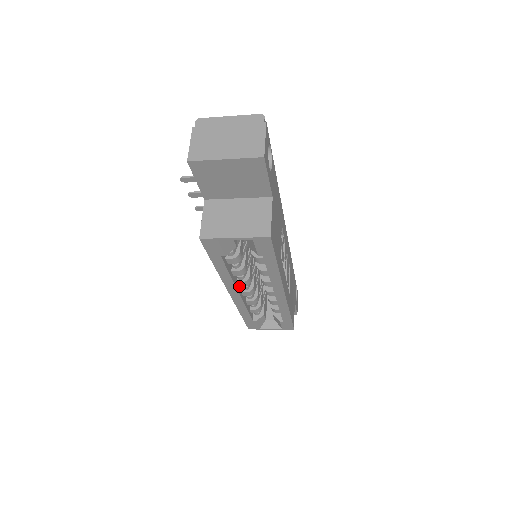
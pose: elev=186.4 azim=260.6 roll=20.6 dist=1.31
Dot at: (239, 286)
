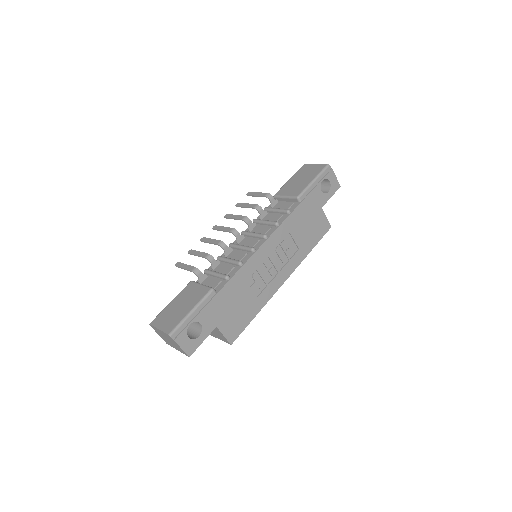
Dot at: occluded
